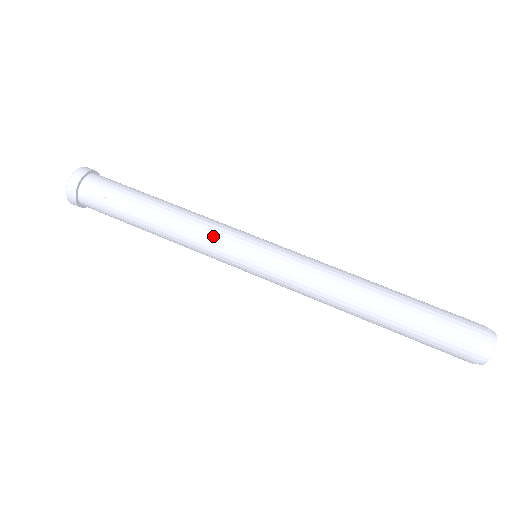
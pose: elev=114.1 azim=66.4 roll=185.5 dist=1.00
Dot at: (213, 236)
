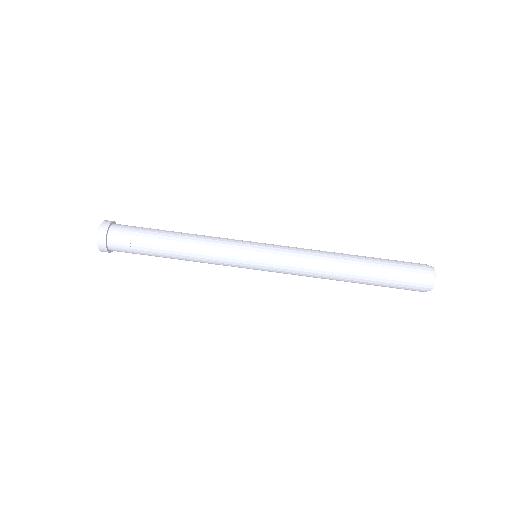
Dot at: (222, 249)
